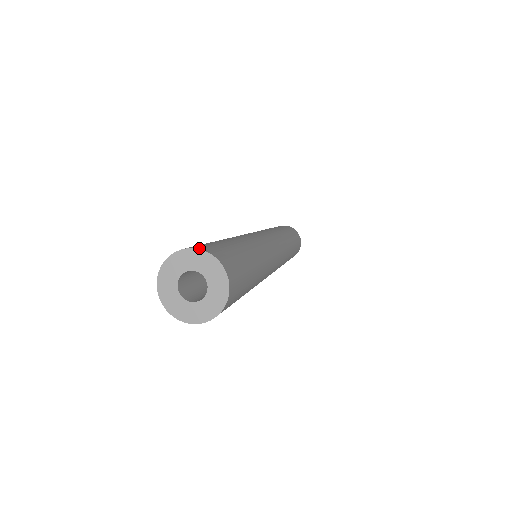
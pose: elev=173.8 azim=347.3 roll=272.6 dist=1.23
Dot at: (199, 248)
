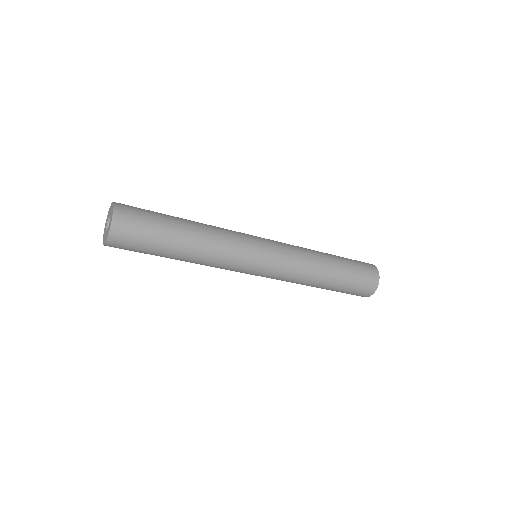
Dot at: occluded
